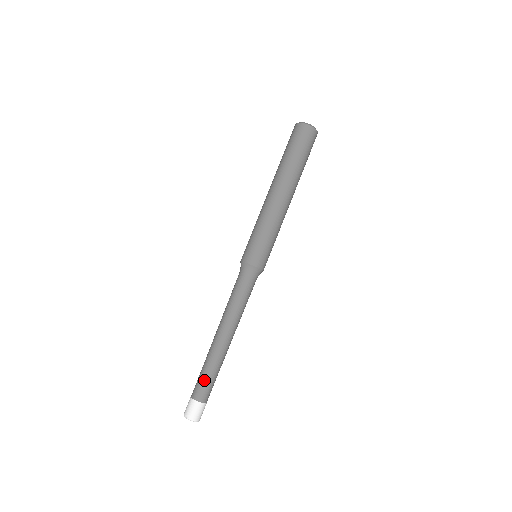
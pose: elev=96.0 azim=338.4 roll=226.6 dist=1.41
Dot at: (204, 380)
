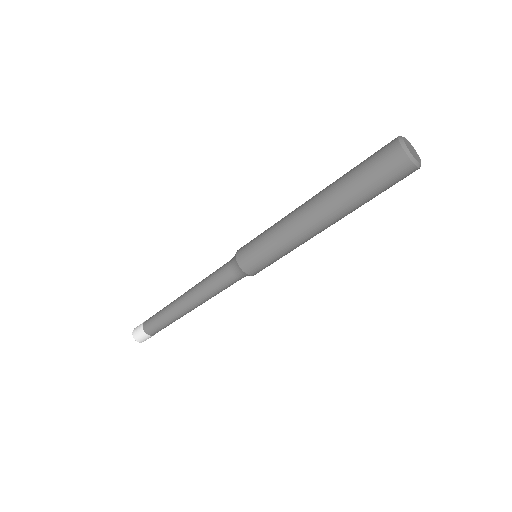
Dot at: (155, 320)
